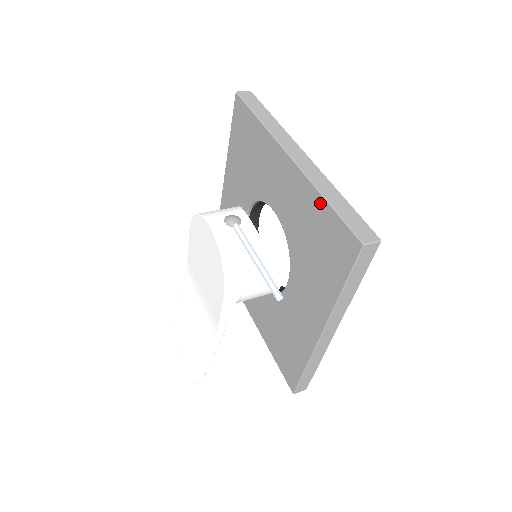
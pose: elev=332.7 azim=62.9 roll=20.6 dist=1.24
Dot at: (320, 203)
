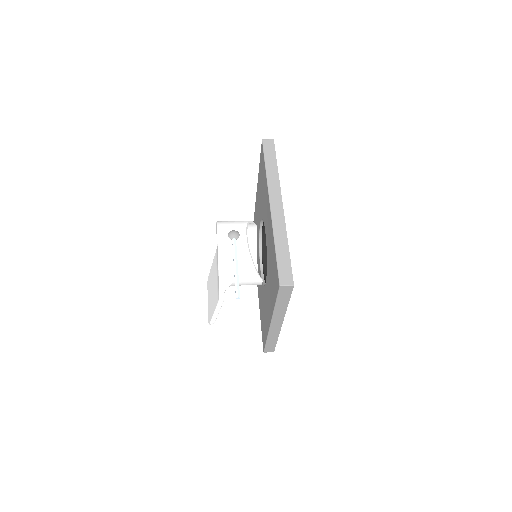
Dot at: (274, 247)
